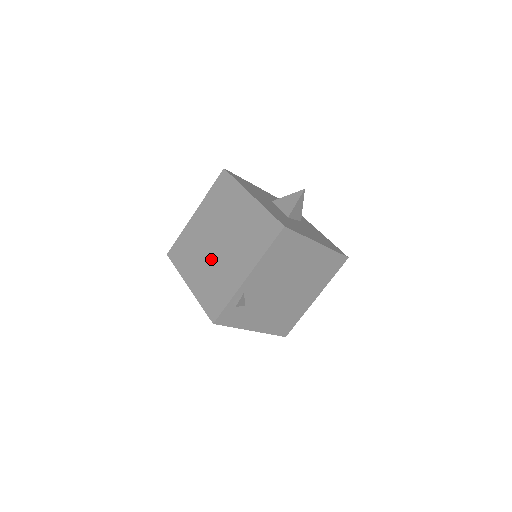
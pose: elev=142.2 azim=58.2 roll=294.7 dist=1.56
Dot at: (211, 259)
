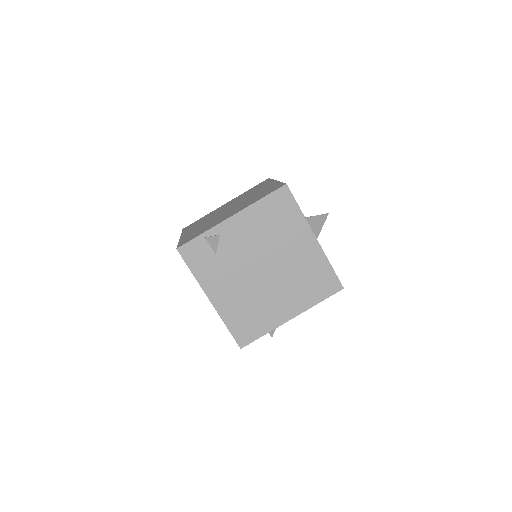
Dot at: (213, 218)
